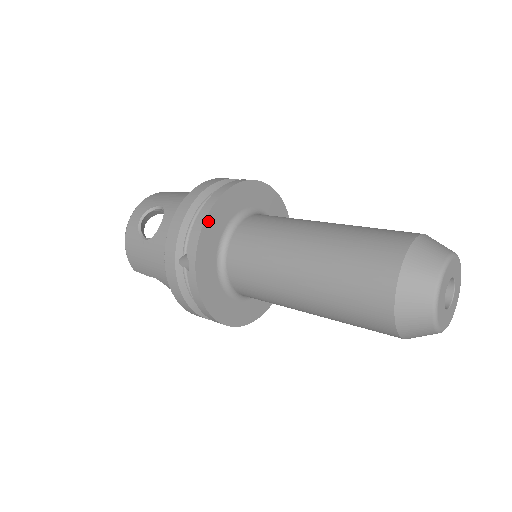
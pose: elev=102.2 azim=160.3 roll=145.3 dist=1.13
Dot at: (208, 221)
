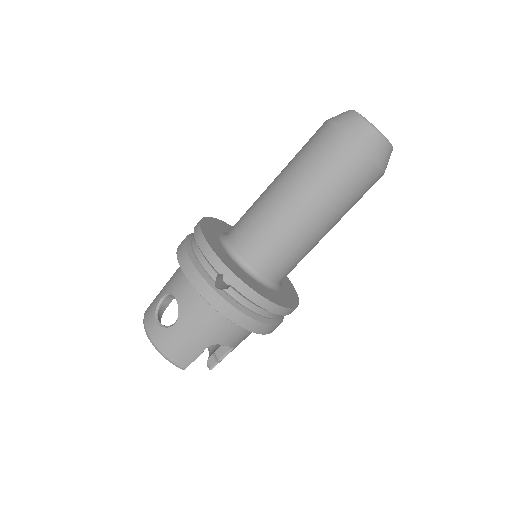
Dot at: (209, 242)
